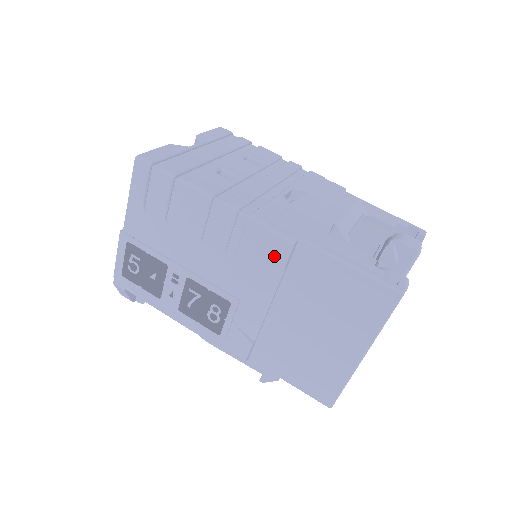
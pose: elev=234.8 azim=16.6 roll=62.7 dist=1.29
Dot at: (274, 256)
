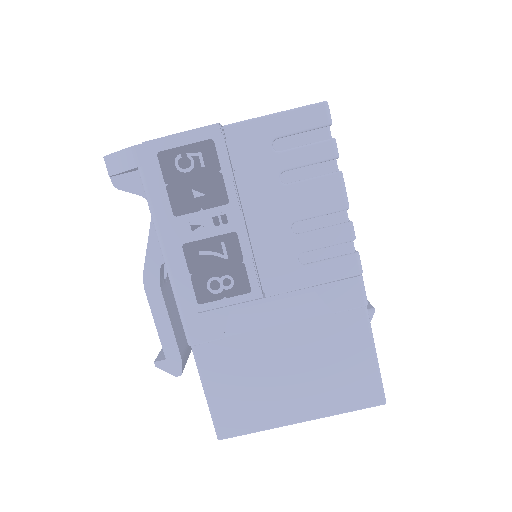
Dot at: (341, 298)
